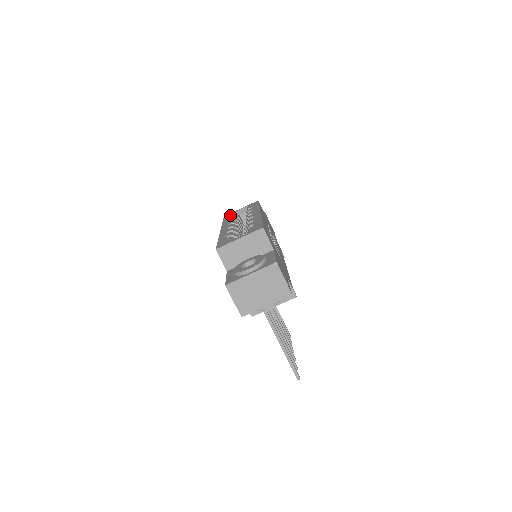
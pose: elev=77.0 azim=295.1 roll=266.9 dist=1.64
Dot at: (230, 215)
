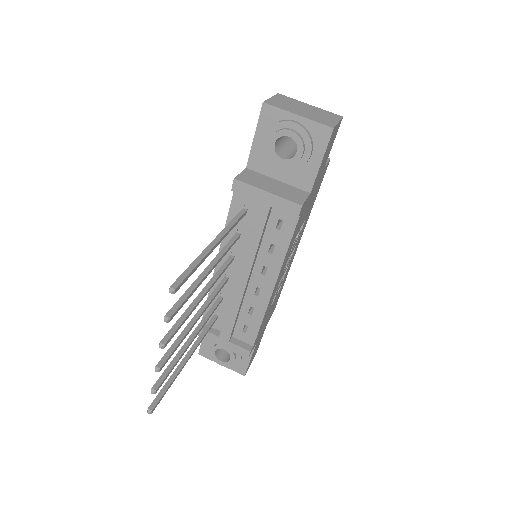
Dot at: occluded
